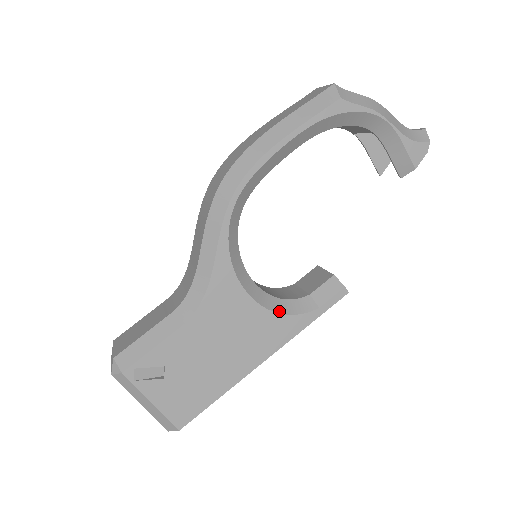
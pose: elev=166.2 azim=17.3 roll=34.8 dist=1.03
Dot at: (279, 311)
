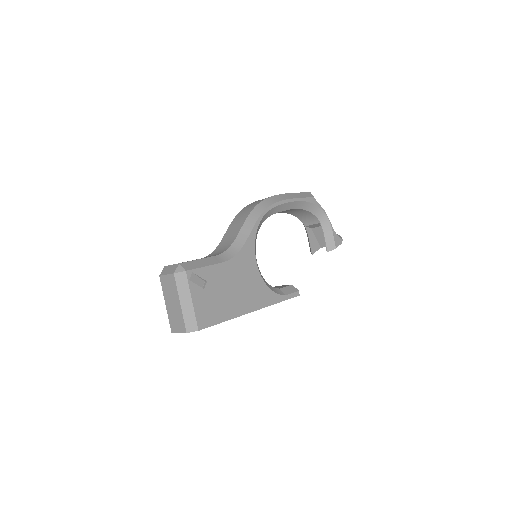
Dot at: (267, 285)
